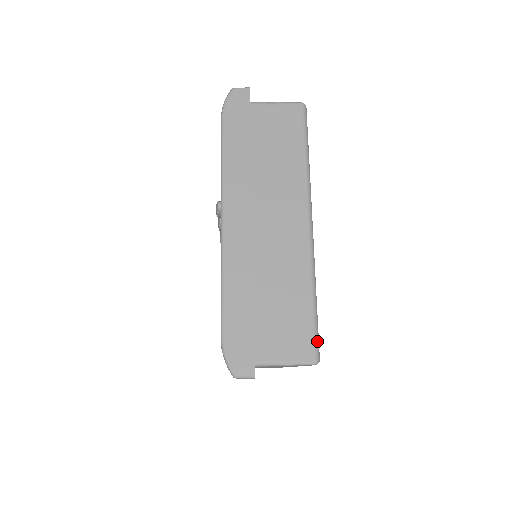
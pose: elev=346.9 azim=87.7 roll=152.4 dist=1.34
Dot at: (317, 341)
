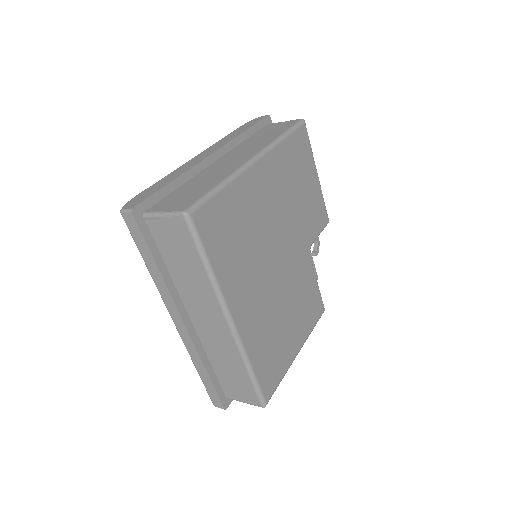
Dot at: (198, 203)
